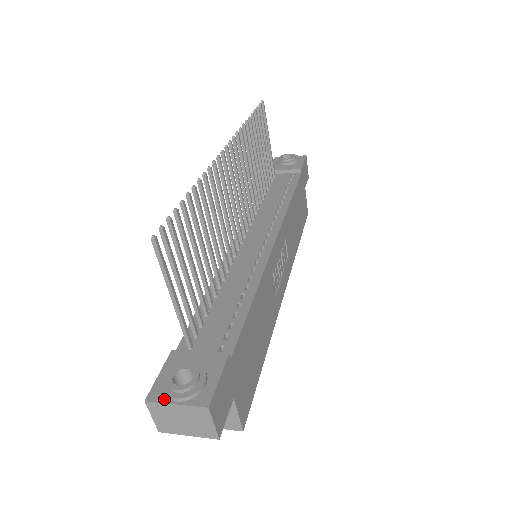
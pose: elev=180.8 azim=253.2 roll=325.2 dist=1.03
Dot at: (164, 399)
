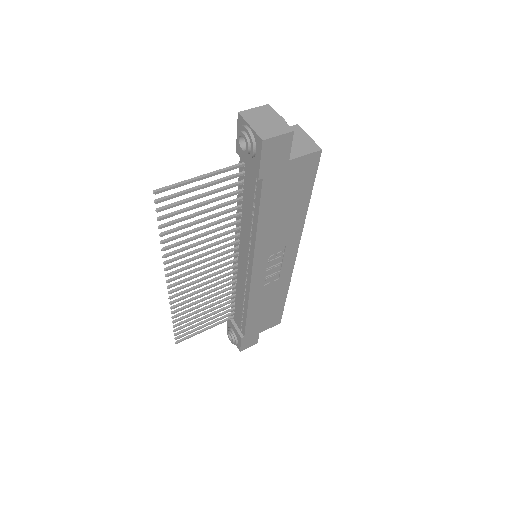
Dot at: occluded
